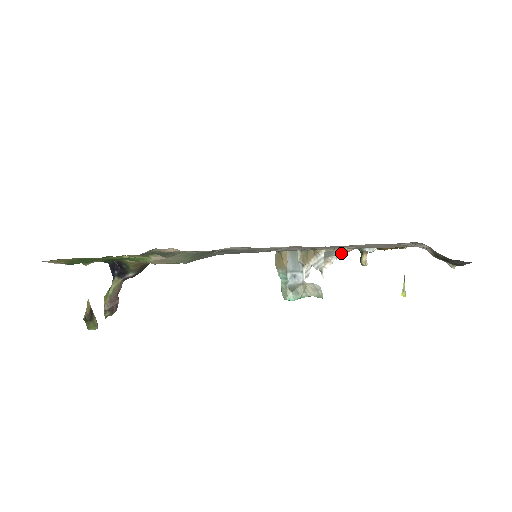
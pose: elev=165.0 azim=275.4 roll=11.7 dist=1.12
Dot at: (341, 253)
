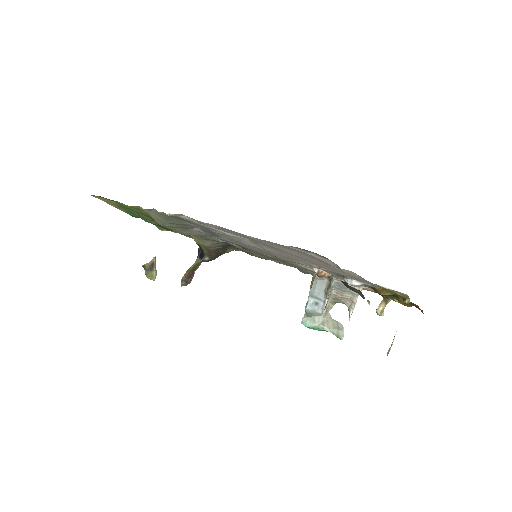
Dot at: (317, 273)
